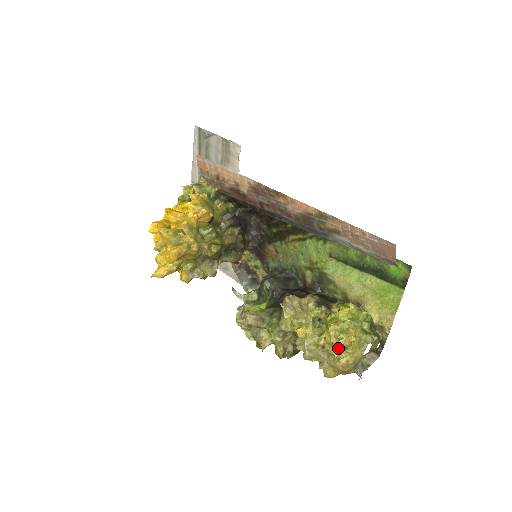
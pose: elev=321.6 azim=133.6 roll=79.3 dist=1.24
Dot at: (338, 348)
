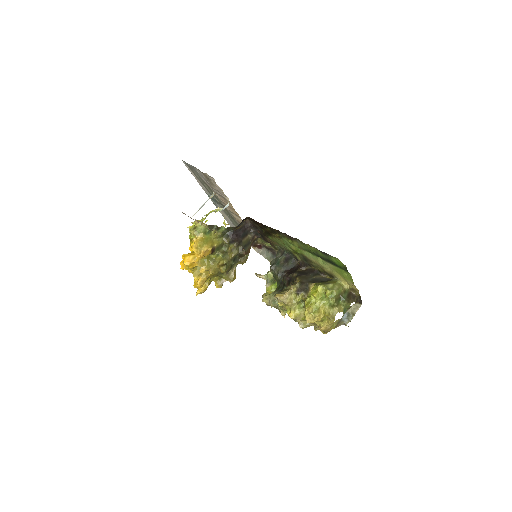
Dot at: (317, 321)
